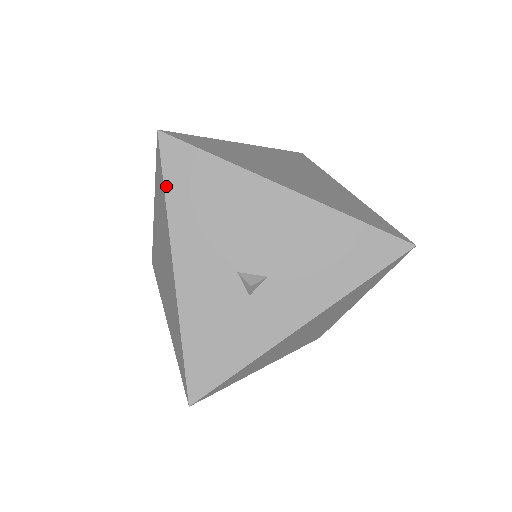
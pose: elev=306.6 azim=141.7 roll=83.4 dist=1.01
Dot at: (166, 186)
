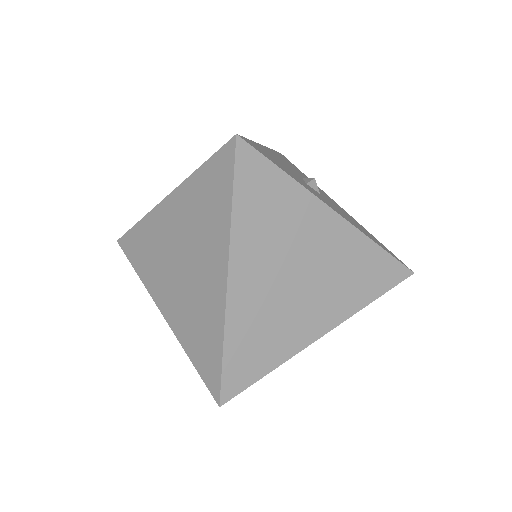
Dot at: occluded
